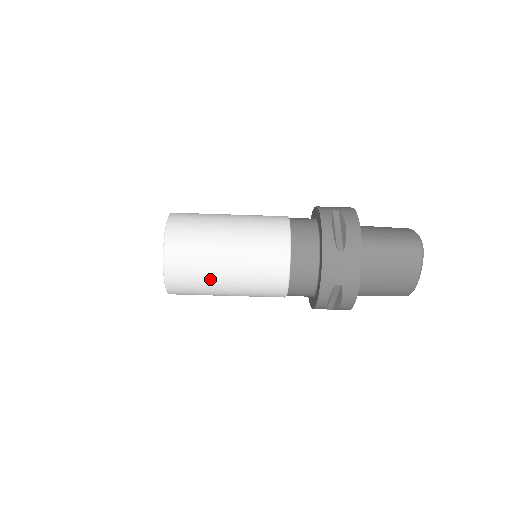
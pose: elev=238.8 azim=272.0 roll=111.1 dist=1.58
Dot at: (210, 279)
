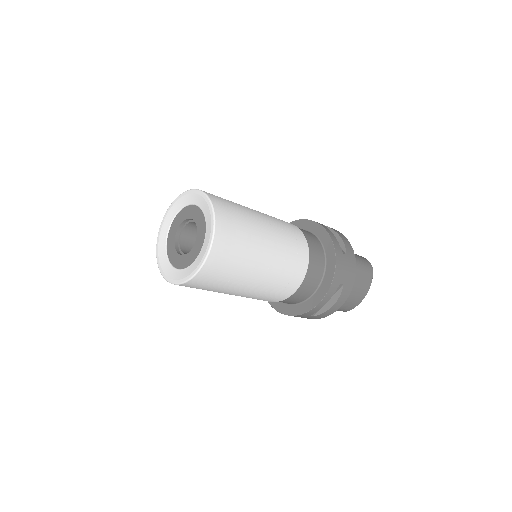
Dot at: (248, 264)
